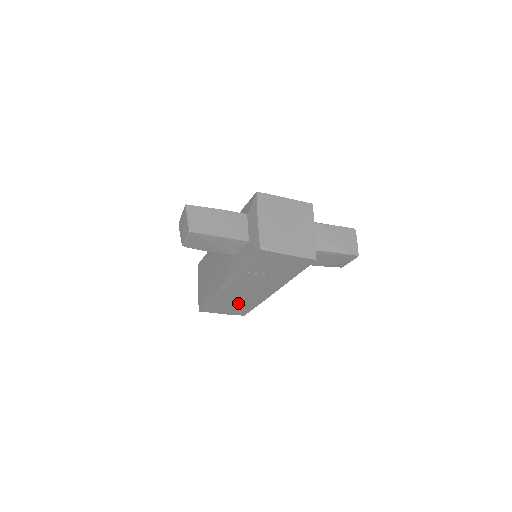
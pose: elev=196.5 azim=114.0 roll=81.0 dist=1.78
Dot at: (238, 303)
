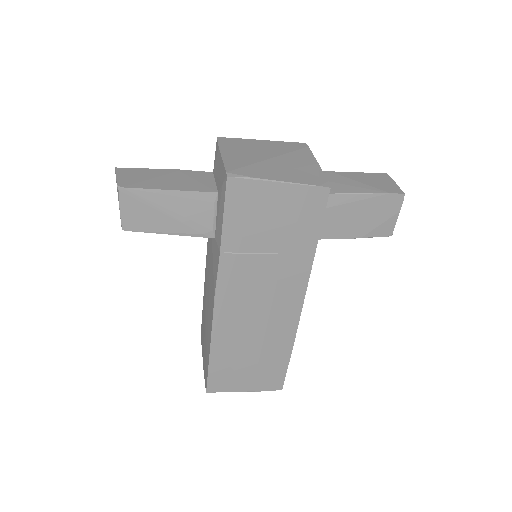
Dot at: (257, 353)
